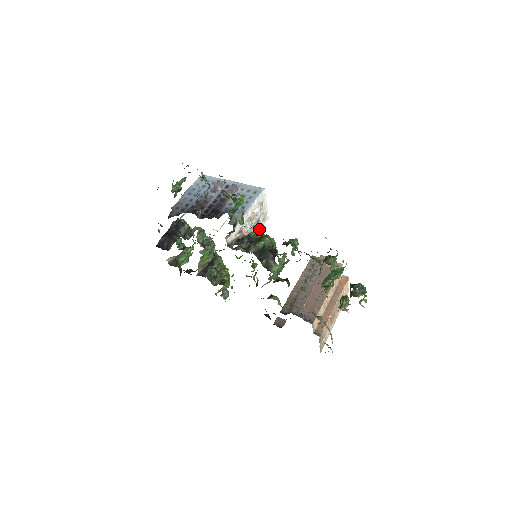
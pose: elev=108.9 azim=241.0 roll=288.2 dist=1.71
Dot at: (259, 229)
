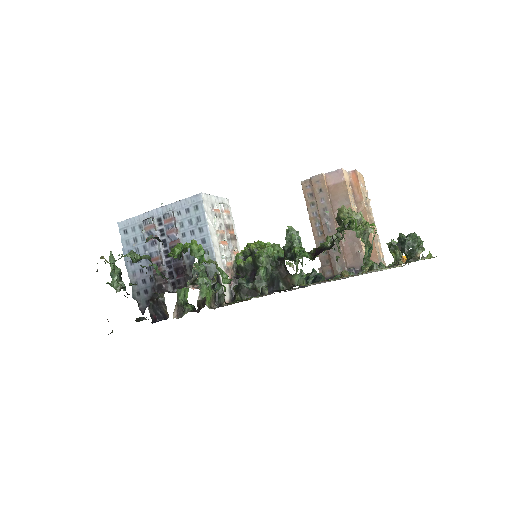
Dot at: occluded
